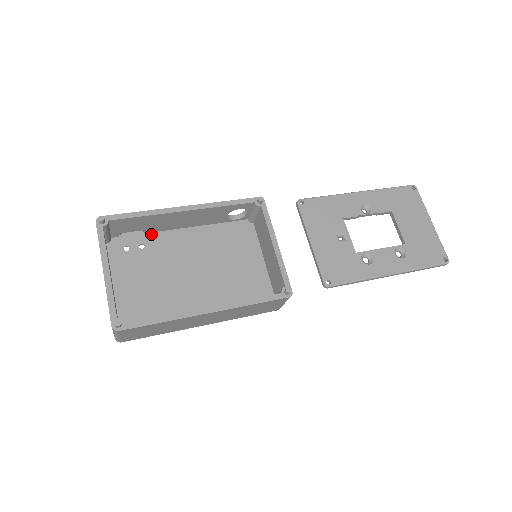
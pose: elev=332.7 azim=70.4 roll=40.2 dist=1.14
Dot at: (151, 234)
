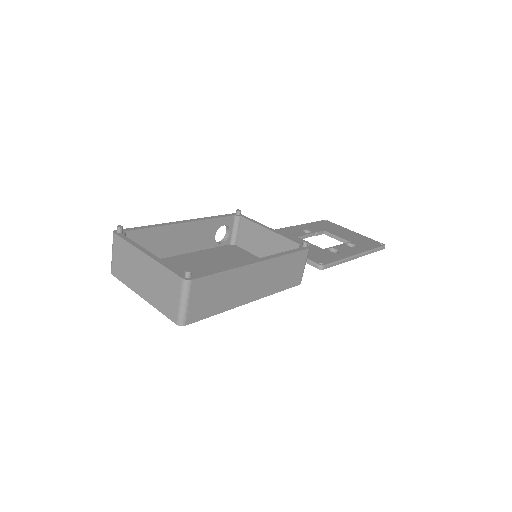
Dot at: occluded
